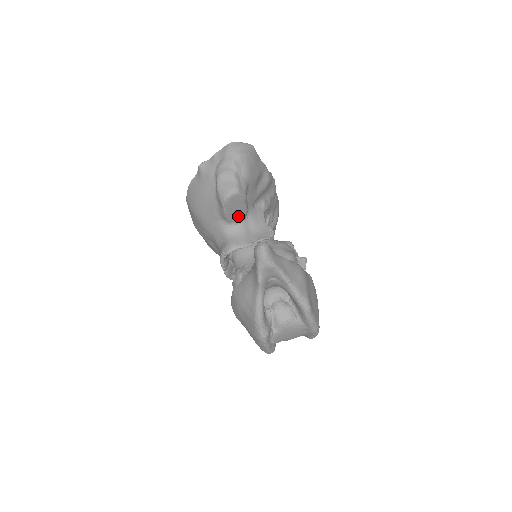
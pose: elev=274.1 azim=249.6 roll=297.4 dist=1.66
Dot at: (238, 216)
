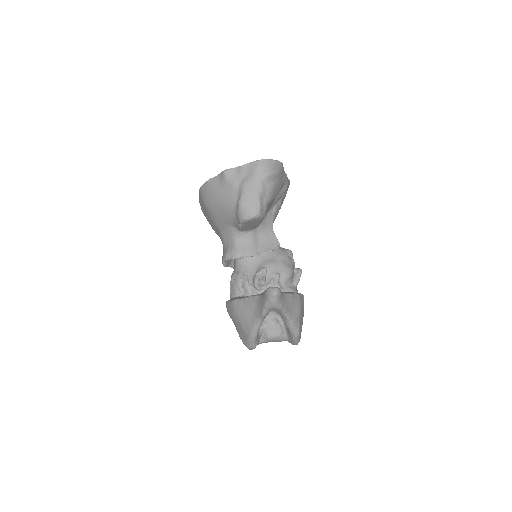
Dot at: (251, 227)
